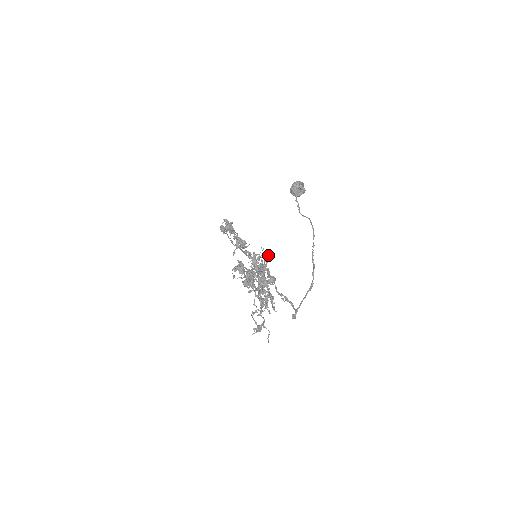
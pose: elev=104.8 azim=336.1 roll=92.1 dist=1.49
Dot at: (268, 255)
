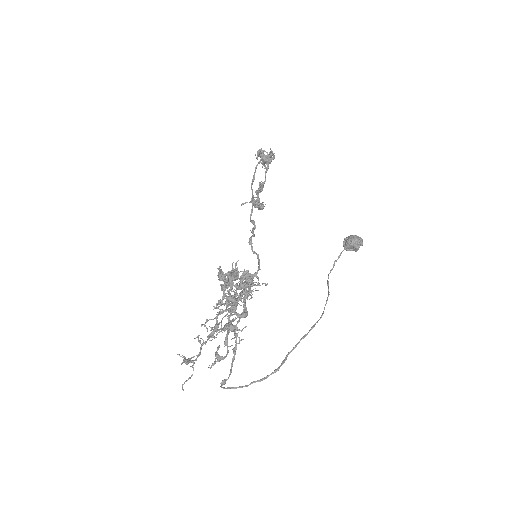
Dot at: (265, 283)
